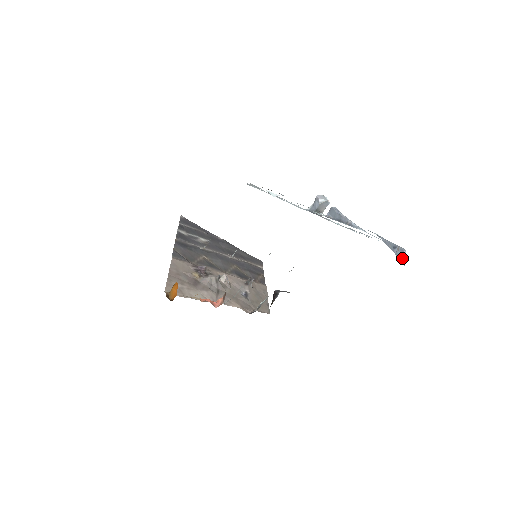
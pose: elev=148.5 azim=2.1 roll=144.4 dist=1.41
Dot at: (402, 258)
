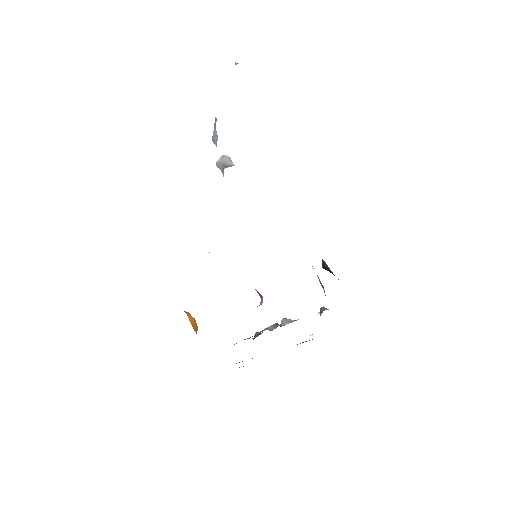
Dot at: occluded
